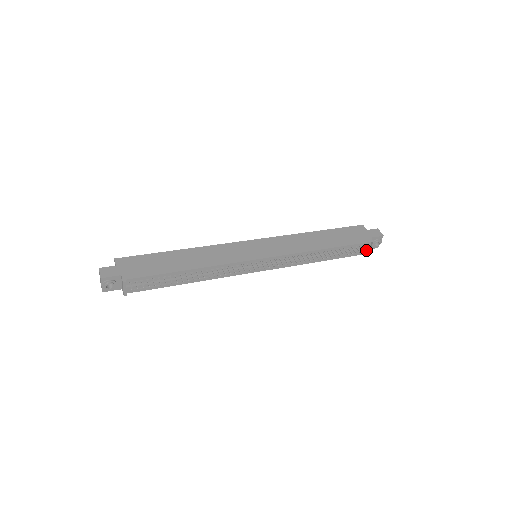
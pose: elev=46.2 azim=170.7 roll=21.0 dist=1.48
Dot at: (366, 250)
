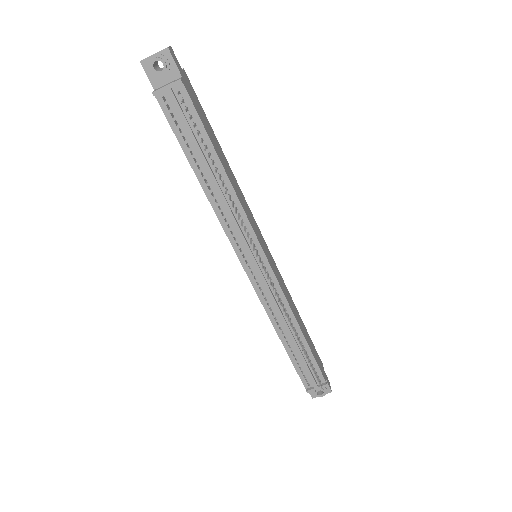
Dot at: (314, 383)
